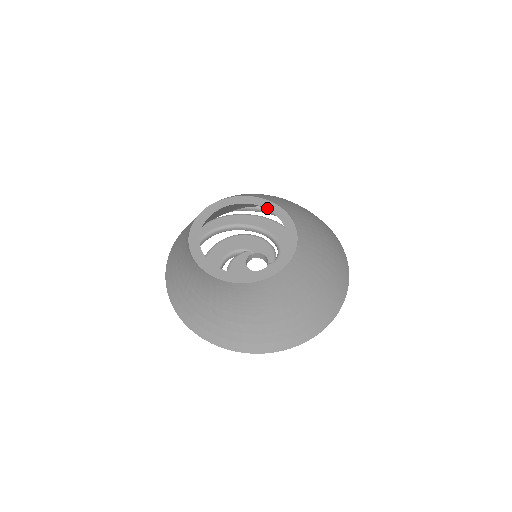
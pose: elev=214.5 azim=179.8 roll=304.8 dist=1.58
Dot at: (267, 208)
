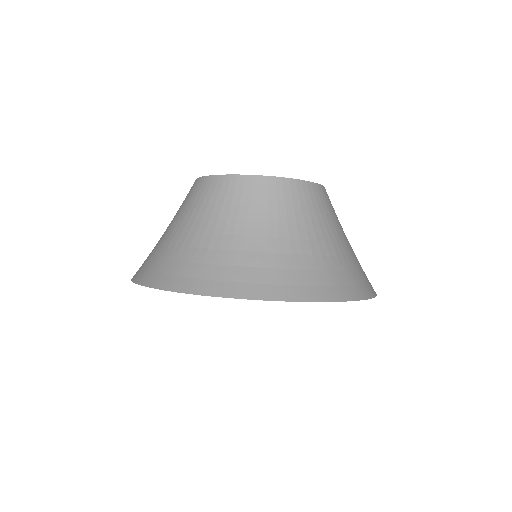
Dot at: occluded
